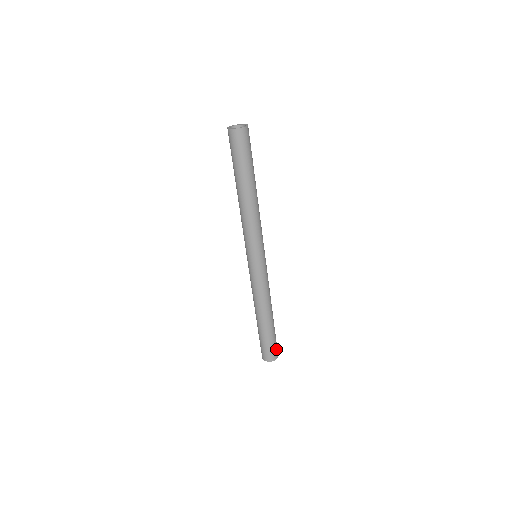
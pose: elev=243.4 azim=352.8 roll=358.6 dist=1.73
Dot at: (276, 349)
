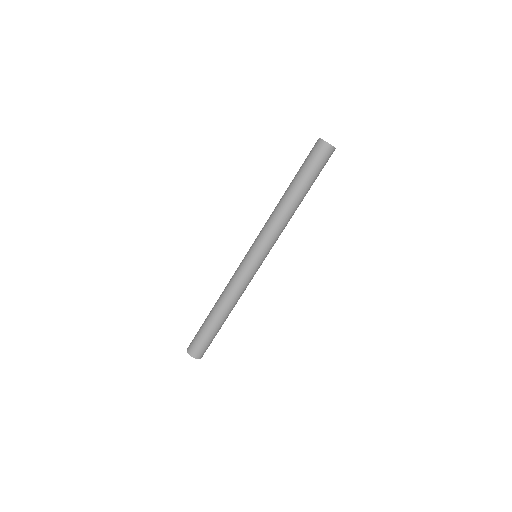
Dot at: occluded
